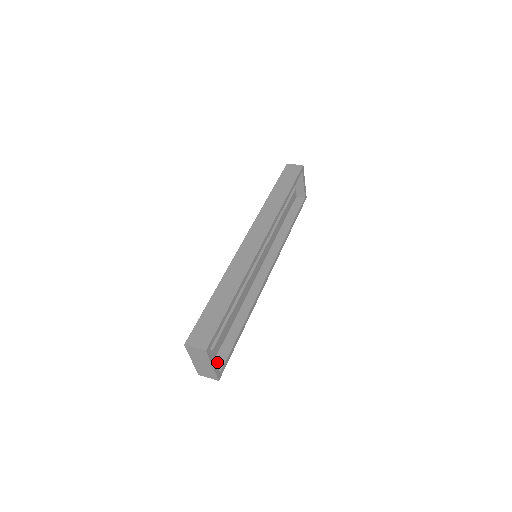
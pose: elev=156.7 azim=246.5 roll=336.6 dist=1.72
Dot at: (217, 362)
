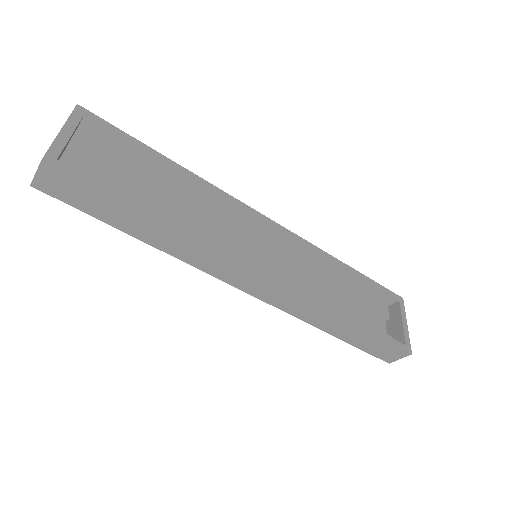
Dot at: occluded
